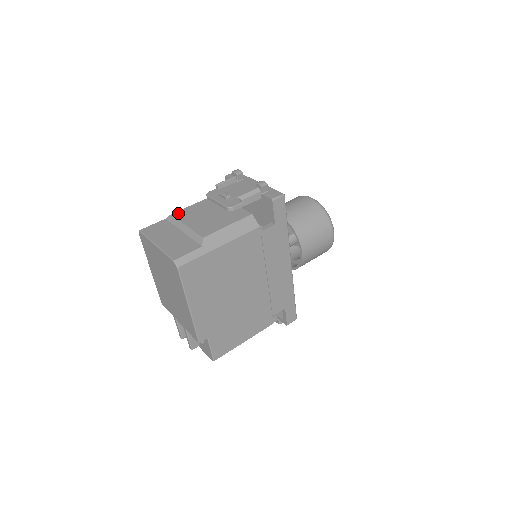
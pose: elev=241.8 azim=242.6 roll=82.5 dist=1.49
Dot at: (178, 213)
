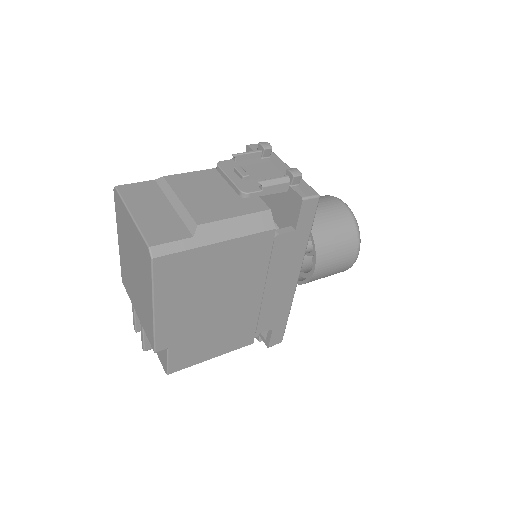
Dot at: (173, 177)
